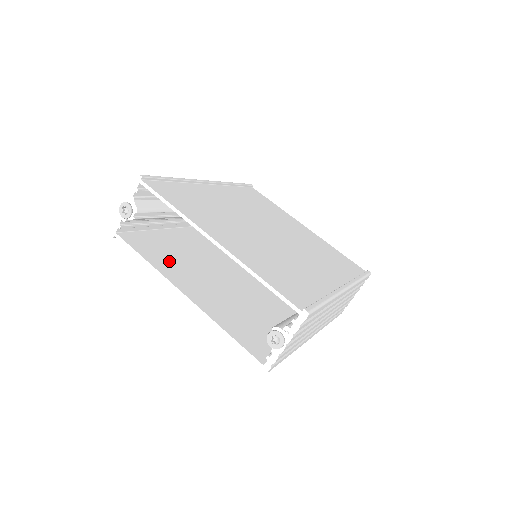
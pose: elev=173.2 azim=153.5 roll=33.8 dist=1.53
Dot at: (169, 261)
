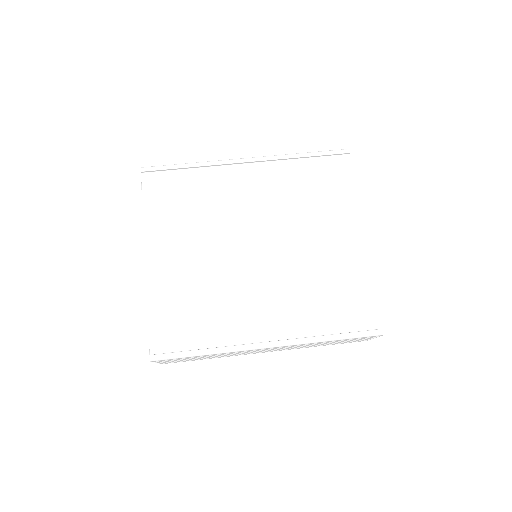
Dot at: occluded
